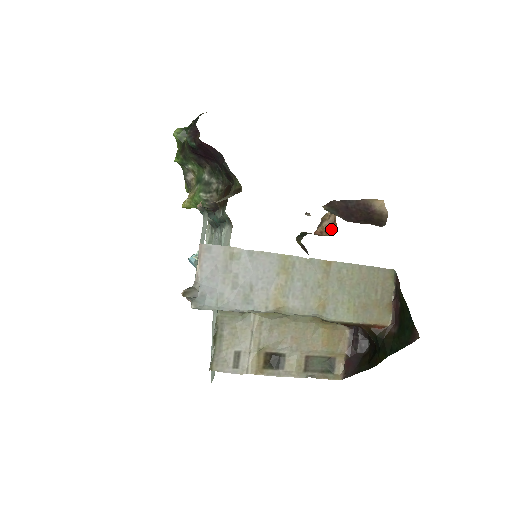
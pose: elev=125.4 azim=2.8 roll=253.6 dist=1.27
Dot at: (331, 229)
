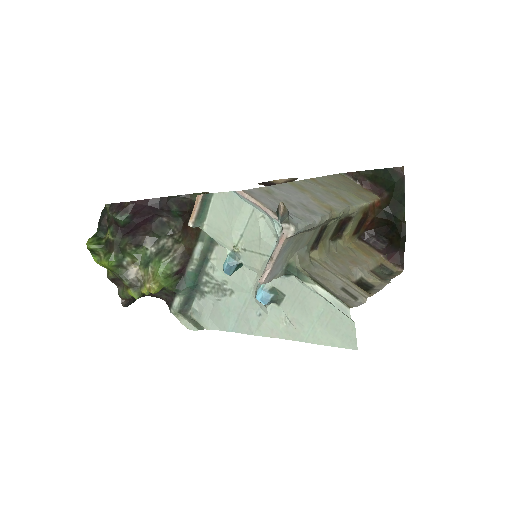
Dot at: occluded
